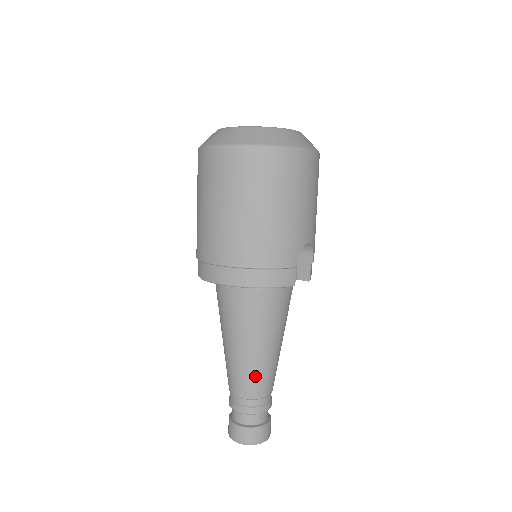
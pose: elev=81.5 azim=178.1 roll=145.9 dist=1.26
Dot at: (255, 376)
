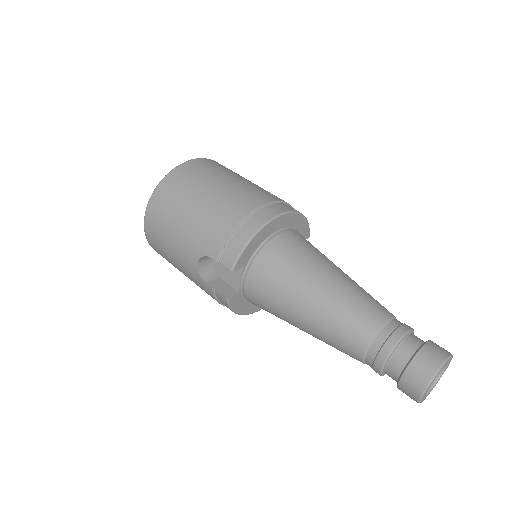
Dot at: occluded
